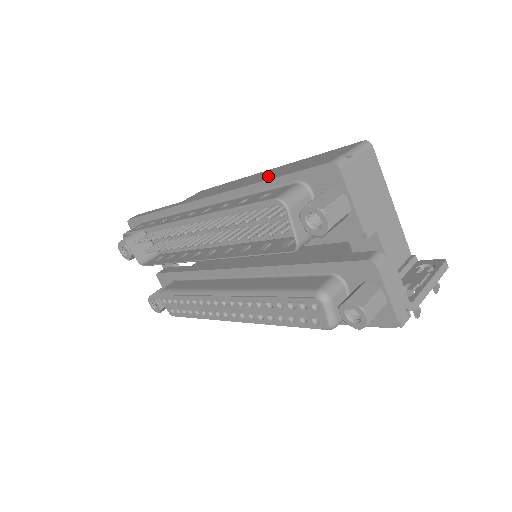
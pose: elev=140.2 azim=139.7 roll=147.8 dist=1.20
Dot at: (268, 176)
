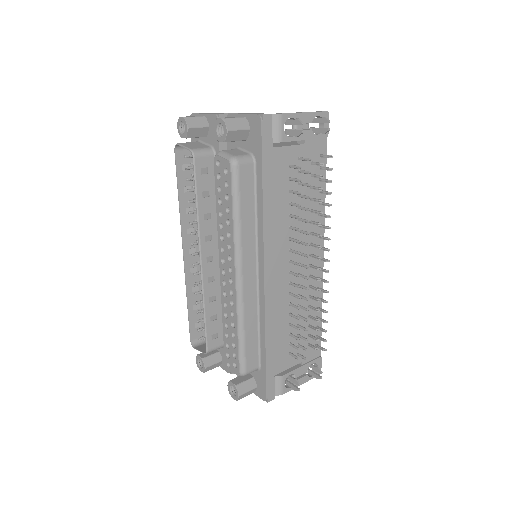
Dot at: occluded
